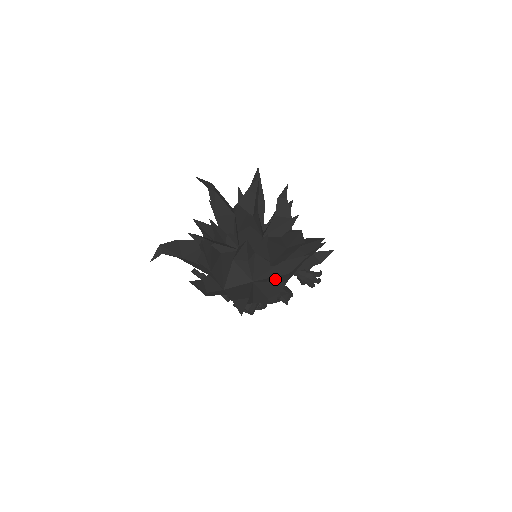
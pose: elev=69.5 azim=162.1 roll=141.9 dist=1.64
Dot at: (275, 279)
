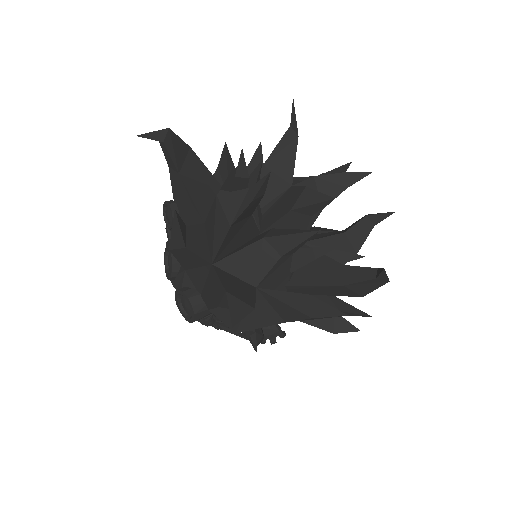
Dot at: (282, 308)
